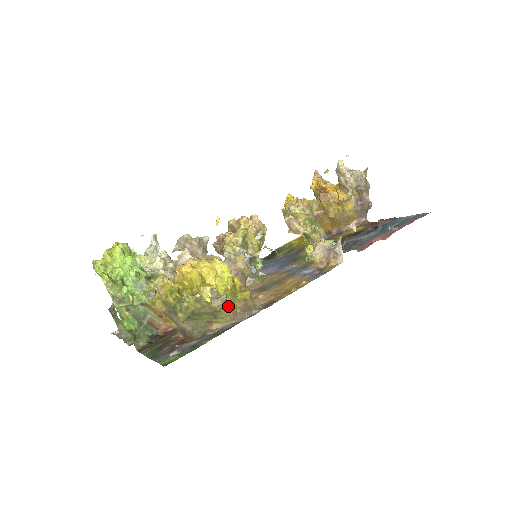
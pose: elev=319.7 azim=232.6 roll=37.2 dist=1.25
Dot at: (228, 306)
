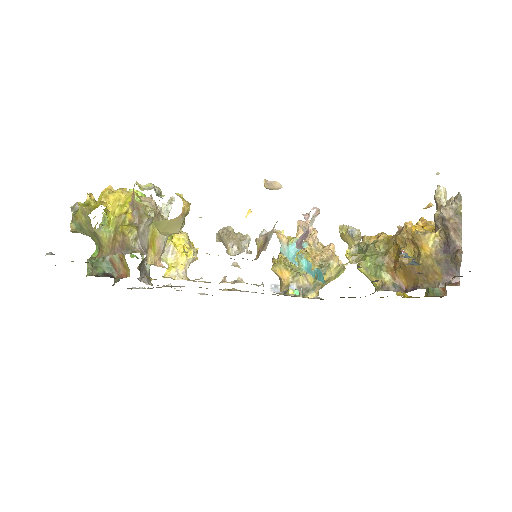
Dot at: (109, 234)
